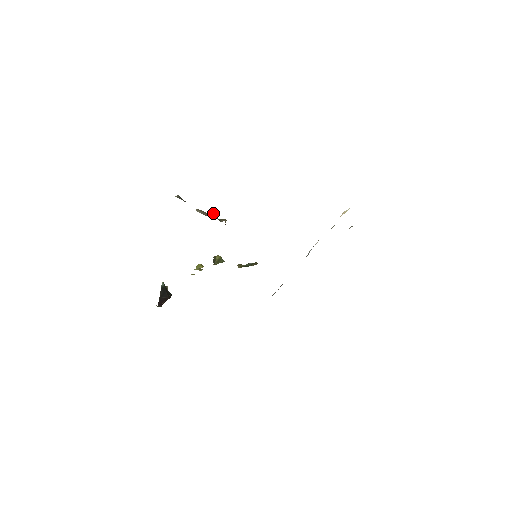
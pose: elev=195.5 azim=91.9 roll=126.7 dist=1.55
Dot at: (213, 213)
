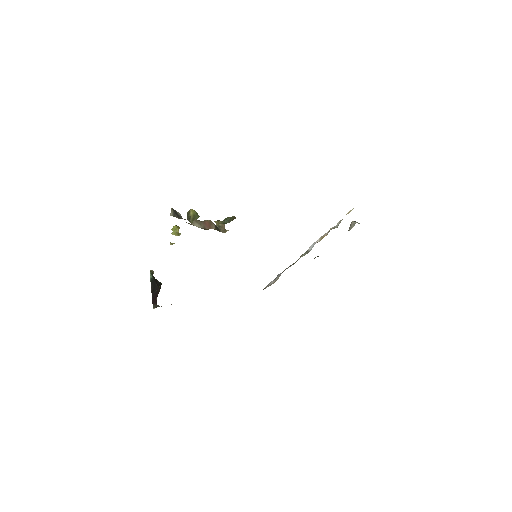
Dot at: (211, 221)
